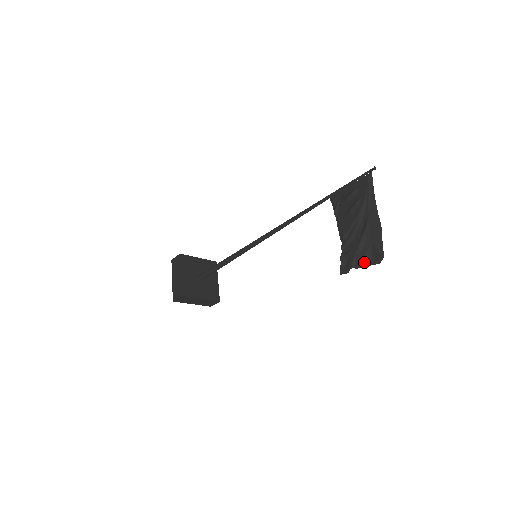
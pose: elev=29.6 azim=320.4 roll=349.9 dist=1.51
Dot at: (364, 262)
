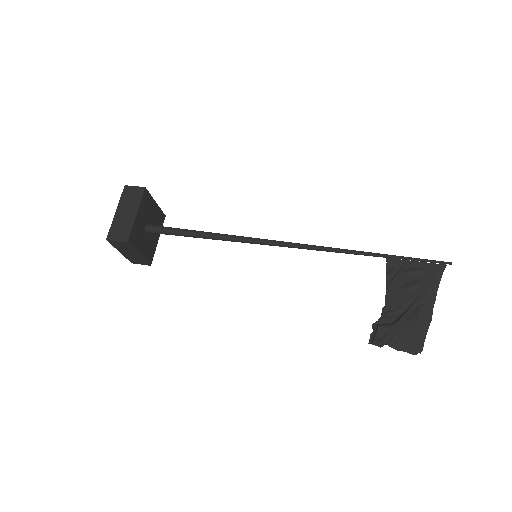
Dot at: (401, 345)
